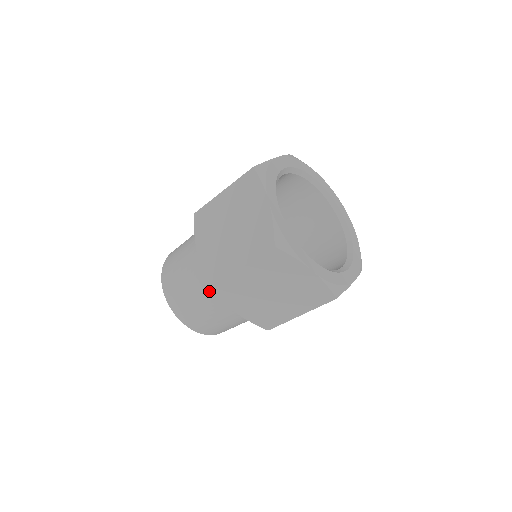
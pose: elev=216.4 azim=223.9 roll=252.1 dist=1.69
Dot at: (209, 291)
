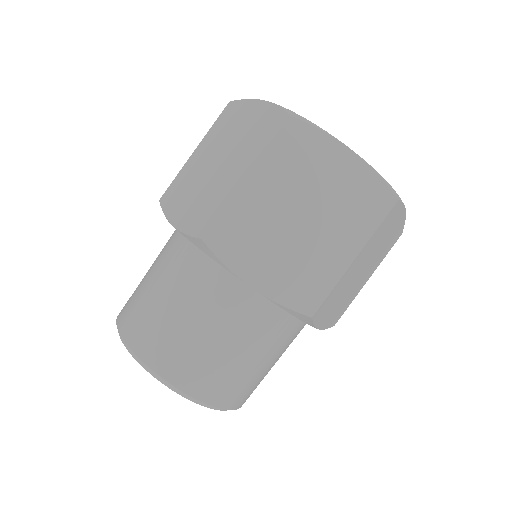
Dot at: (201, 280)
